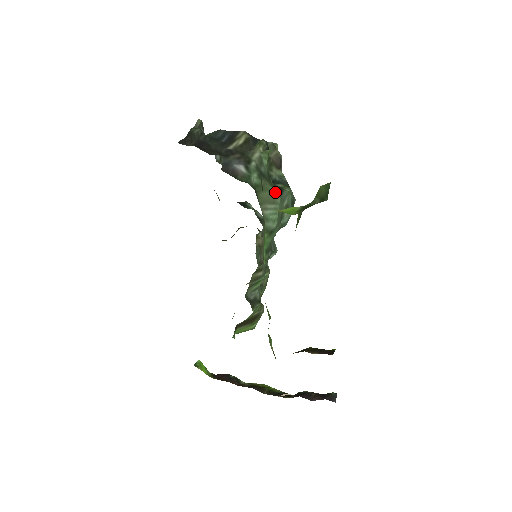
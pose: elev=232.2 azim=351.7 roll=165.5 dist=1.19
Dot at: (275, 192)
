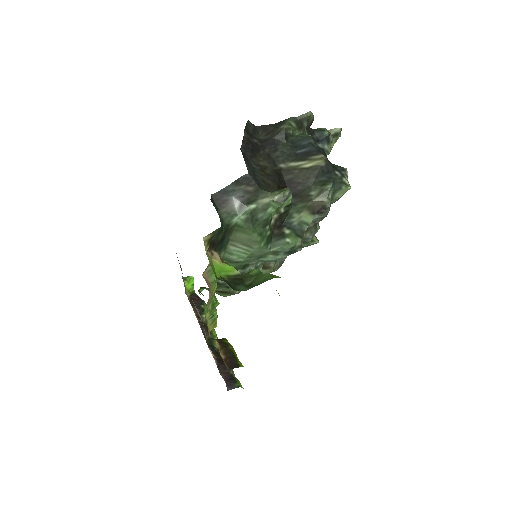
Dot at: (256, 239)
